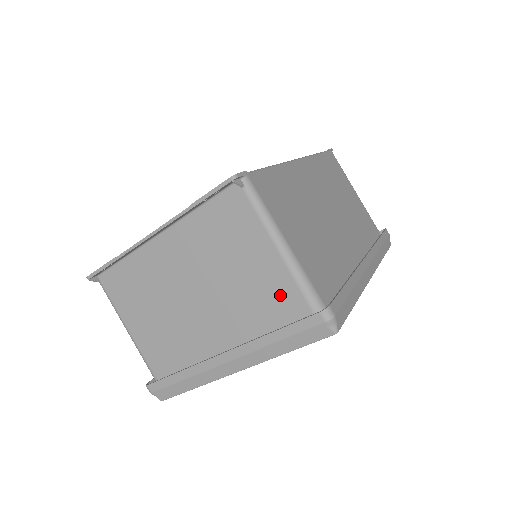
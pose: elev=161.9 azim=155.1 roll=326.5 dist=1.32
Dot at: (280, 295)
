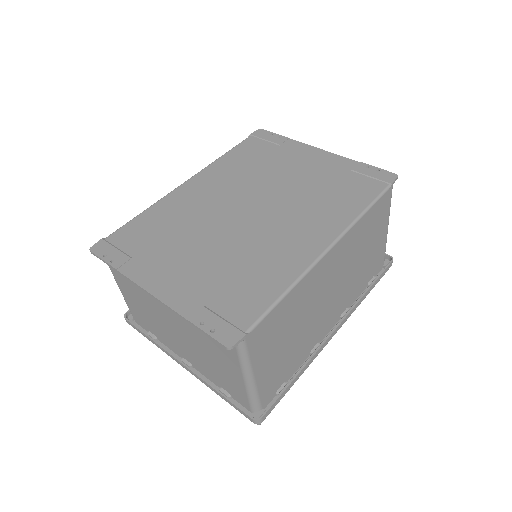
Dot at: (234, 387)
